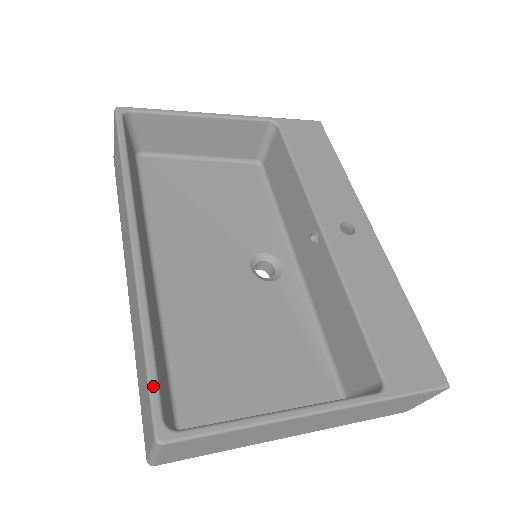
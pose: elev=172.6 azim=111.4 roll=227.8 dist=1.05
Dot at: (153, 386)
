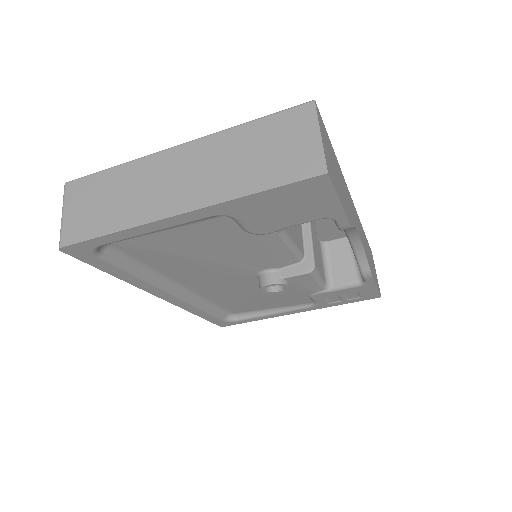
Dot at: occluded
